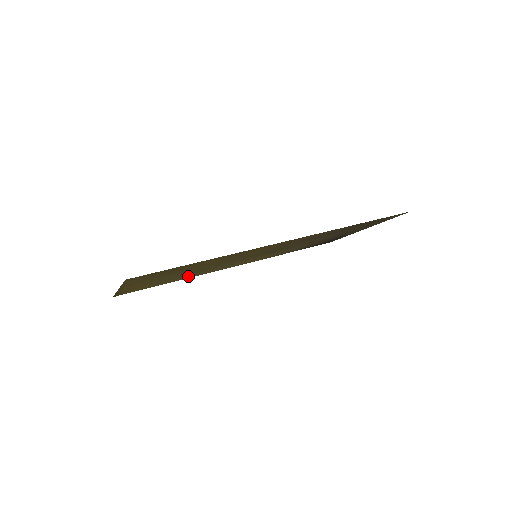
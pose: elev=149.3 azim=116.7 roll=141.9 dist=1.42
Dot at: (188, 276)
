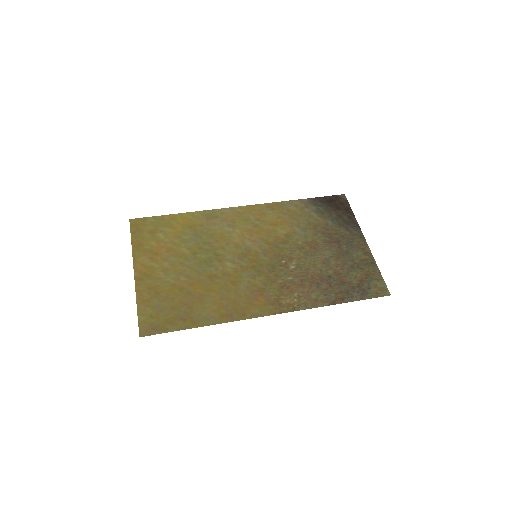
Dot at: (197, 228)
